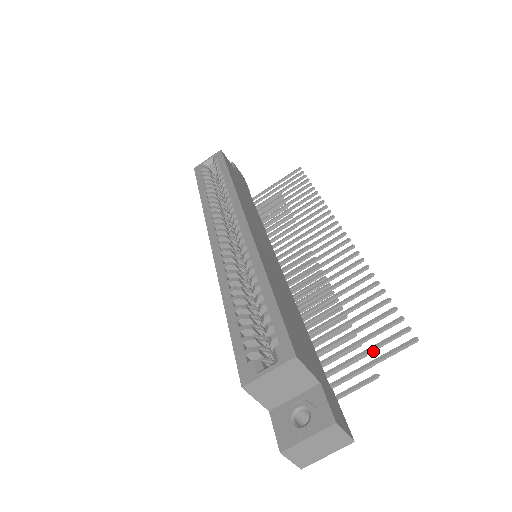
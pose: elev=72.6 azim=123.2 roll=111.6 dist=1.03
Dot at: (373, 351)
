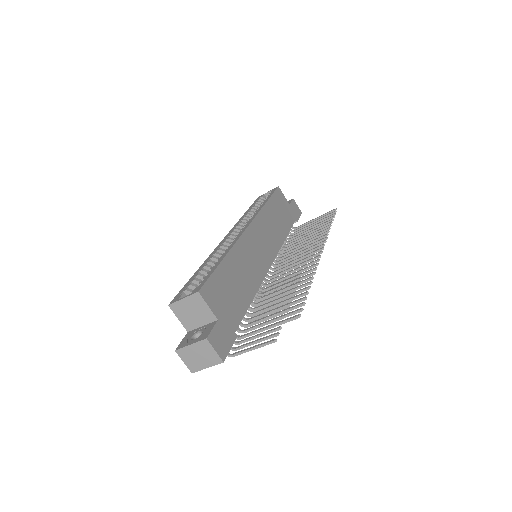
Dot at: occluded
